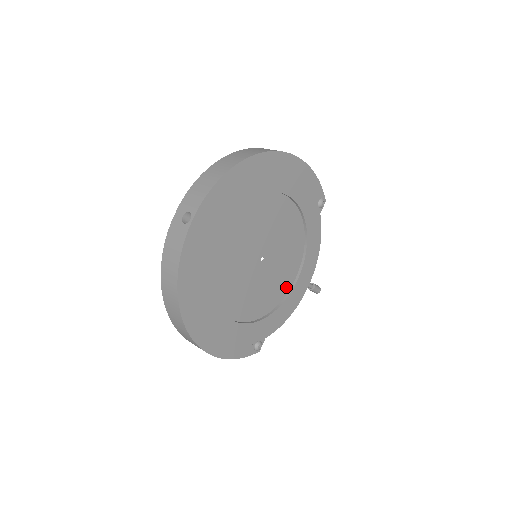
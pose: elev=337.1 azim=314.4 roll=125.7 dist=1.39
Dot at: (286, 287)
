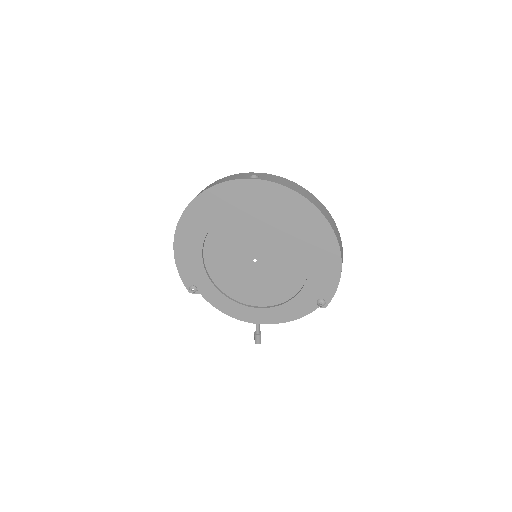
Dot at: (245, 299)
